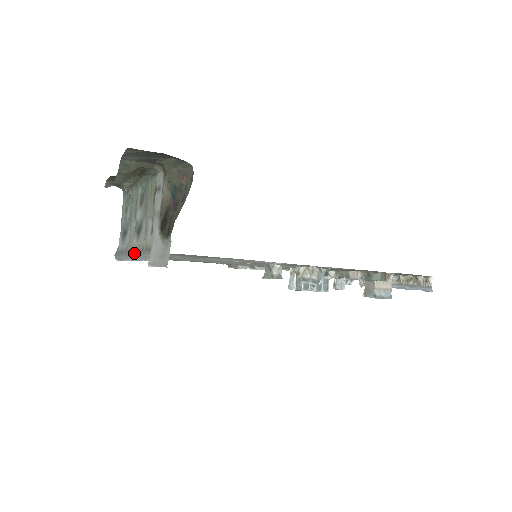
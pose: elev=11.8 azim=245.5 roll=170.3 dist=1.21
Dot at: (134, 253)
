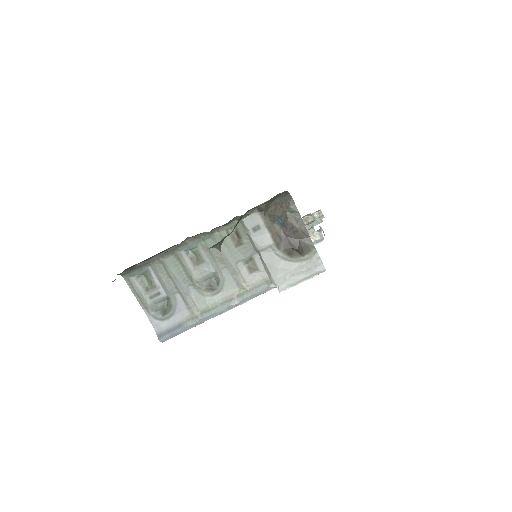
Dot at: (226, 305)
